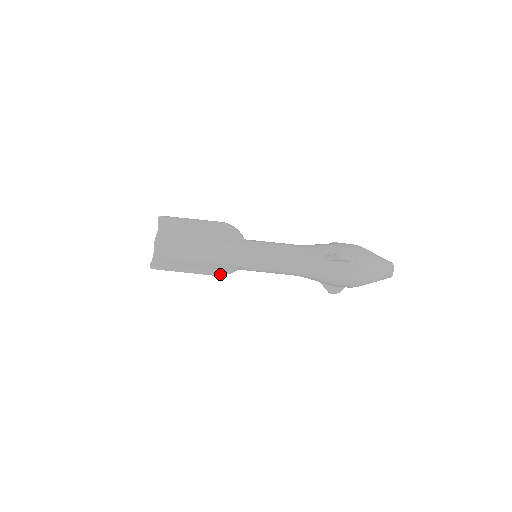
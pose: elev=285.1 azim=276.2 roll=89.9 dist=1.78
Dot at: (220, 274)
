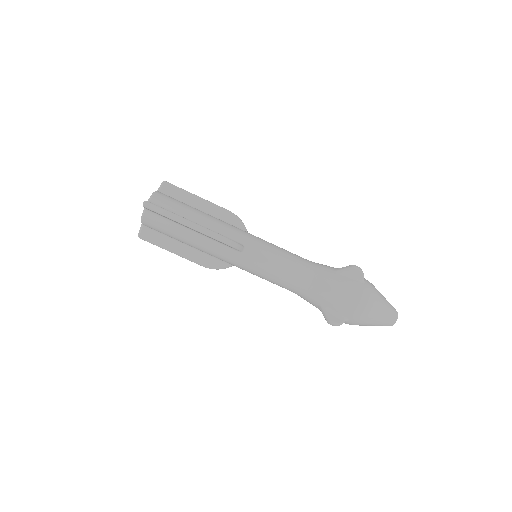
Dot at: (210, 268)
